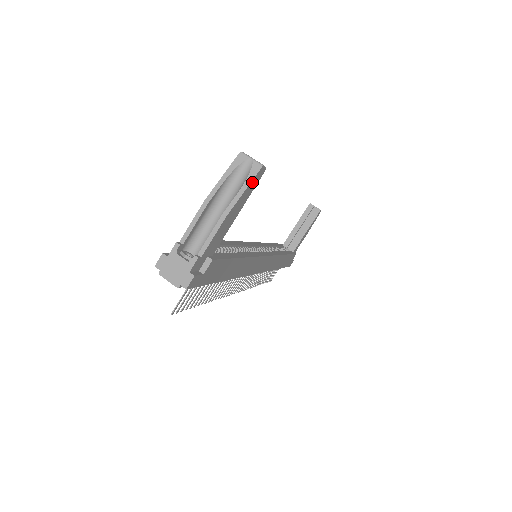
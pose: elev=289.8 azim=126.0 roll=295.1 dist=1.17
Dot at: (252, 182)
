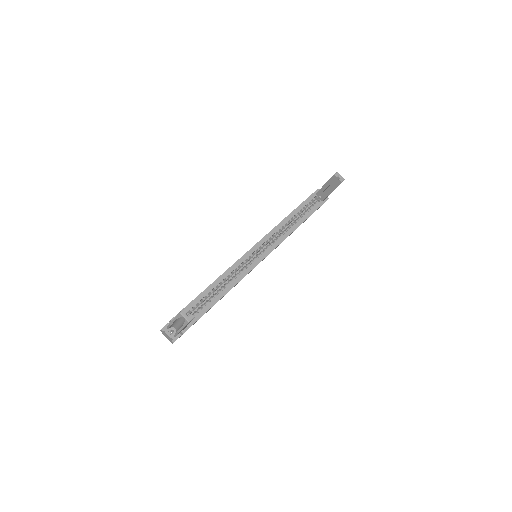
Dot at: occluded
